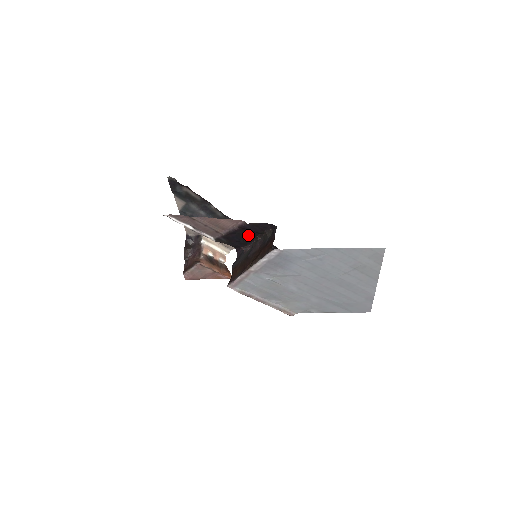
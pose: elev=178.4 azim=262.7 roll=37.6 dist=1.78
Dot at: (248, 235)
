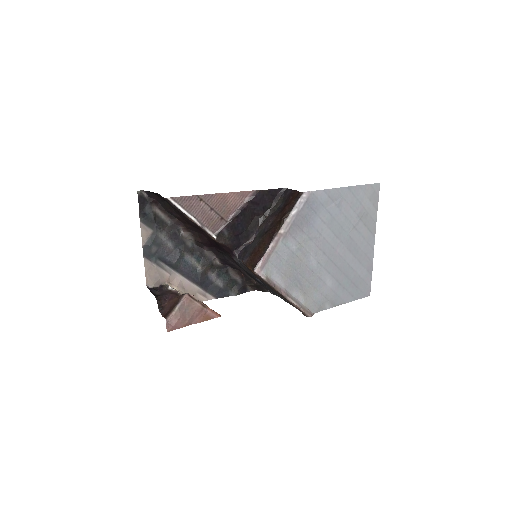
Dot at: (253, 218)
